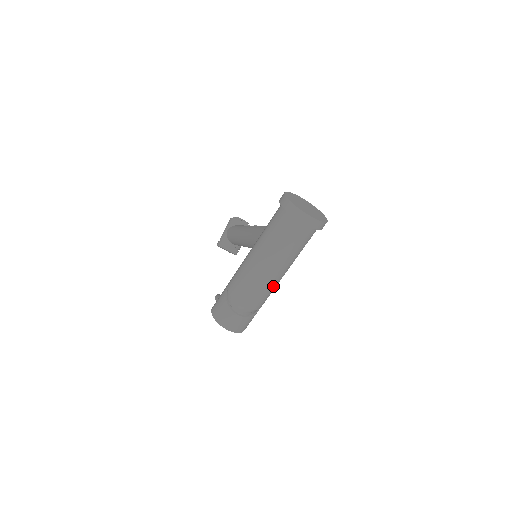
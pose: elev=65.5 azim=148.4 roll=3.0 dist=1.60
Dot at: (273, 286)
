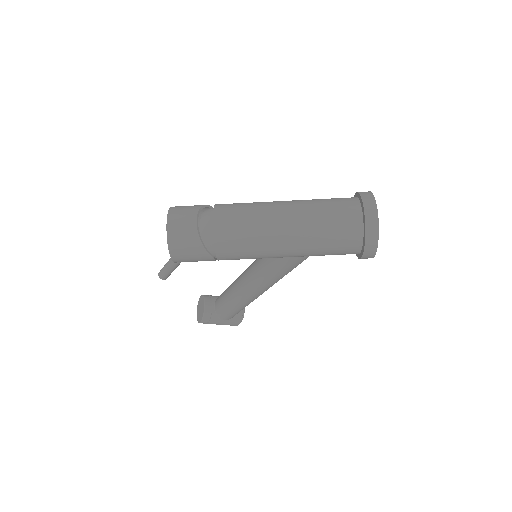
Dot at: (259, 238)
